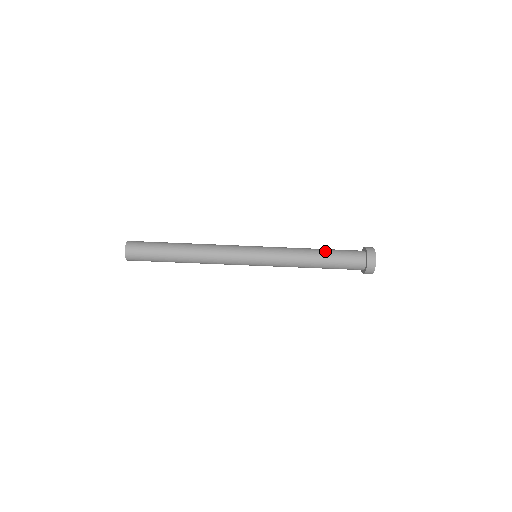
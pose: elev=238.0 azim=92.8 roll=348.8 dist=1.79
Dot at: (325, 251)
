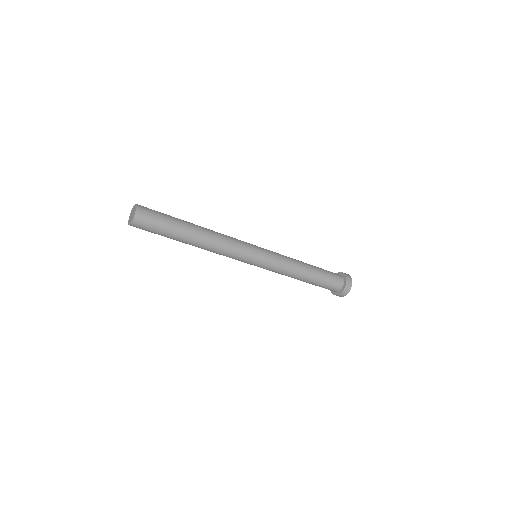
Dot at: occluded
